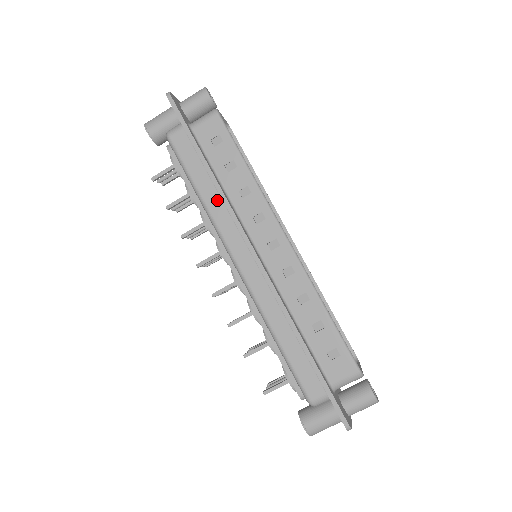
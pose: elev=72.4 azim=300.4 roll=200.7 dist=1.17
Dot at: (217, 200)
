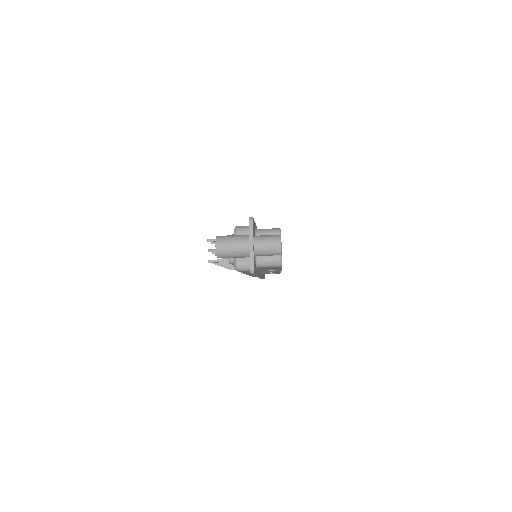
Dot at: occluded
